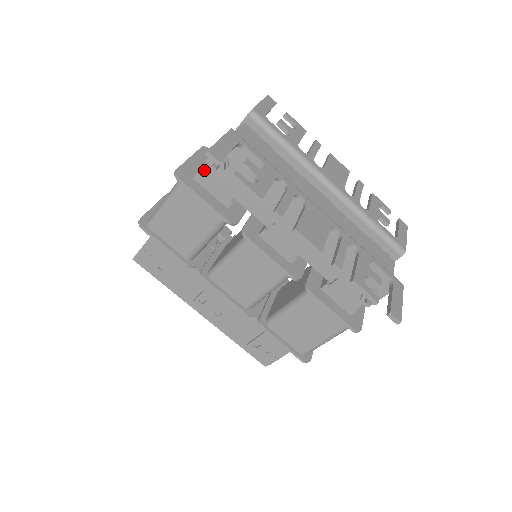
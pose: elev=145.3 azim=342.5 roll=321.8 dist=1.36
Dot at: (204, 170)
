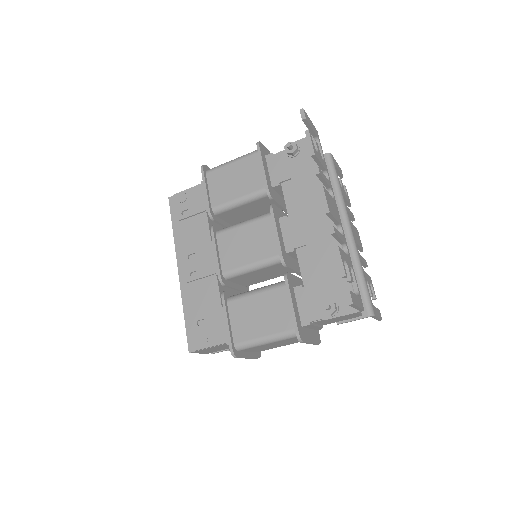
Dot at: (277, 153)
